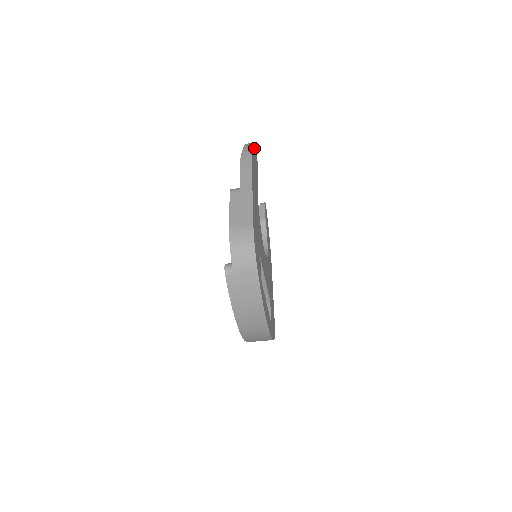
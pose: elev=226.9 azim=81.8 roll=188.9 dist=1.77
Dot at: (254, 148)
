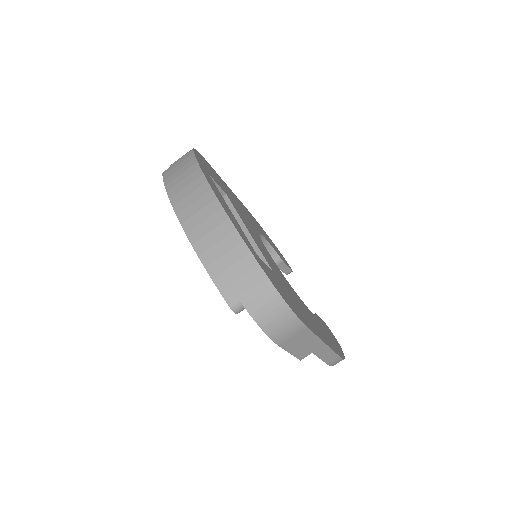
Dot at: (278, 250)
